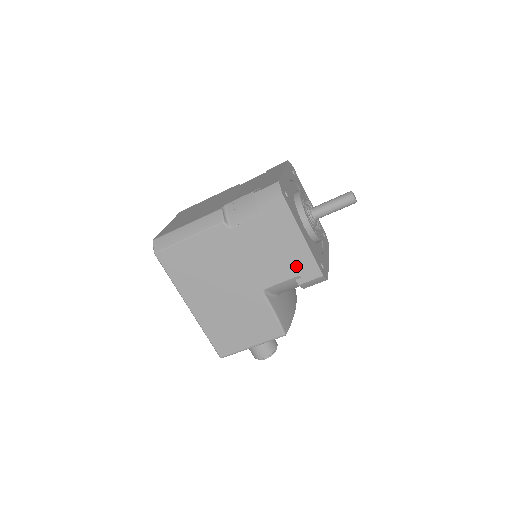
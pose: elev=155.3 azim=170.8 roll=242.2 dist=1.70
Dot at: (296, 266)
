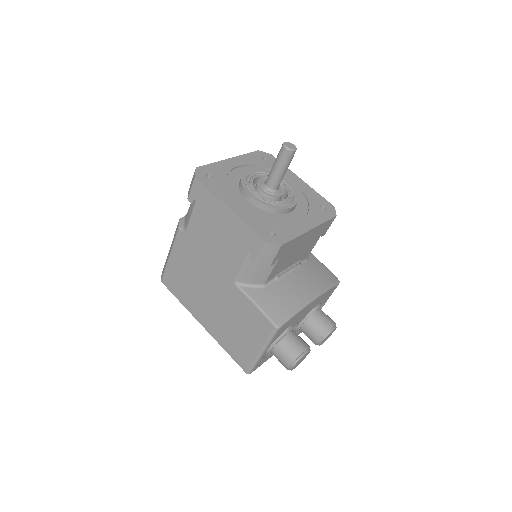
Dot at: (241, 243)
